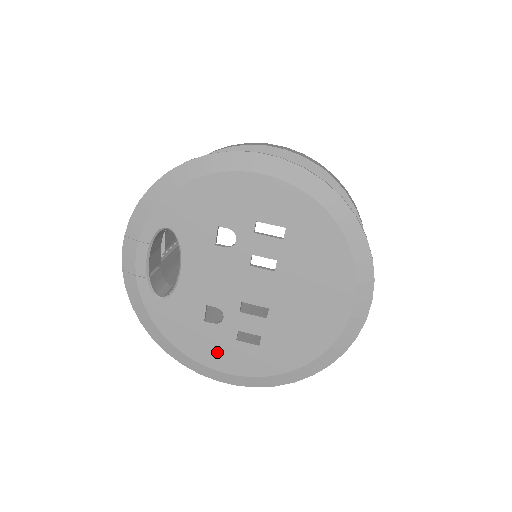
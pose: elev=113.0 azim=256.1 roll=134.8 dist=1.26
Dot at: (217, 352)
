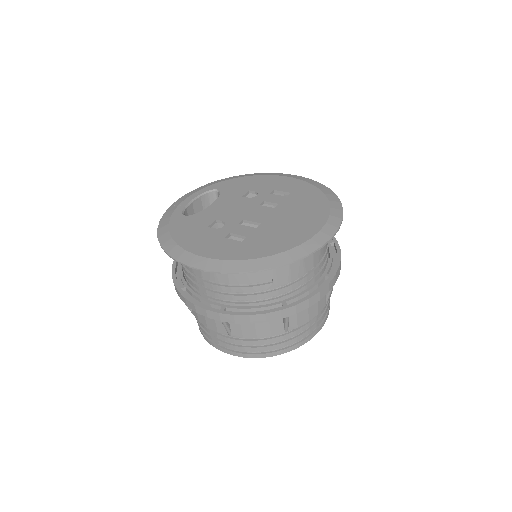
Dot at: (204, 243)
